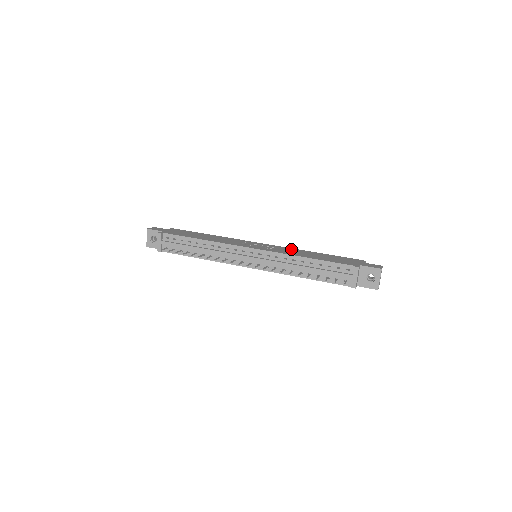
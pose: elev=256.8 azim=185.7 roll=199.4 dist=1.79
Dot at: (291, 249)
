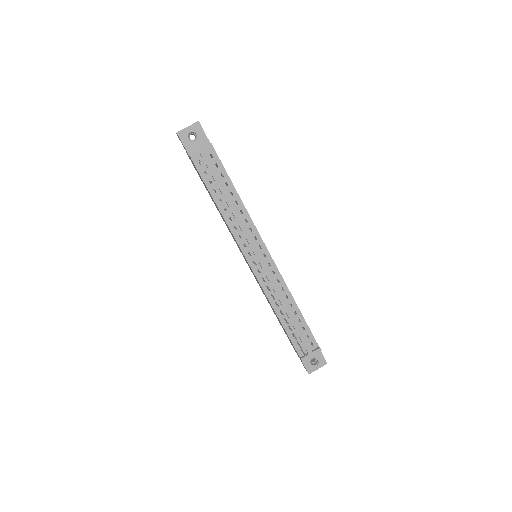
Dot at: occluded
